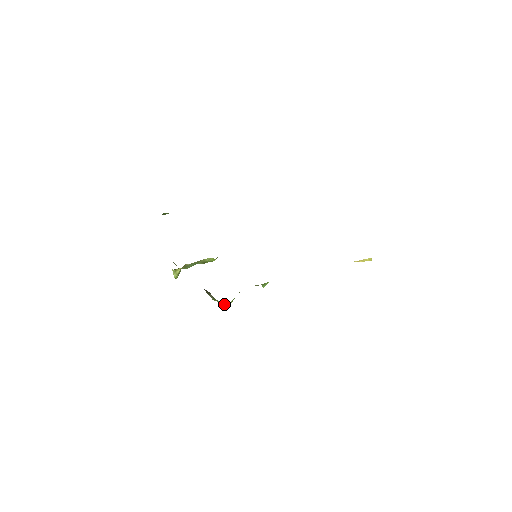
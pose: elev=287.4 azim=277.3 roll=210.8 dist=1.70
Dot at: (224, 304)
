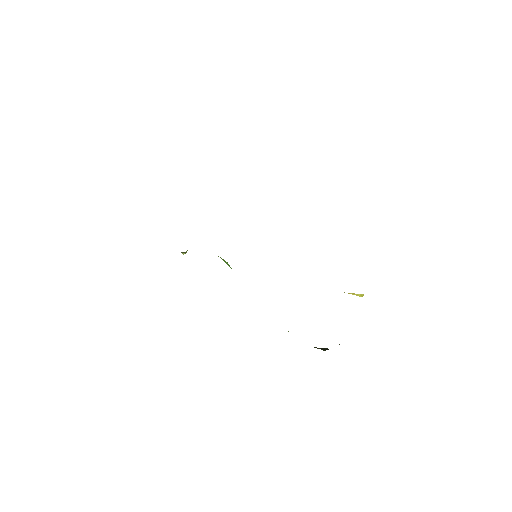
Dot at: occluded
